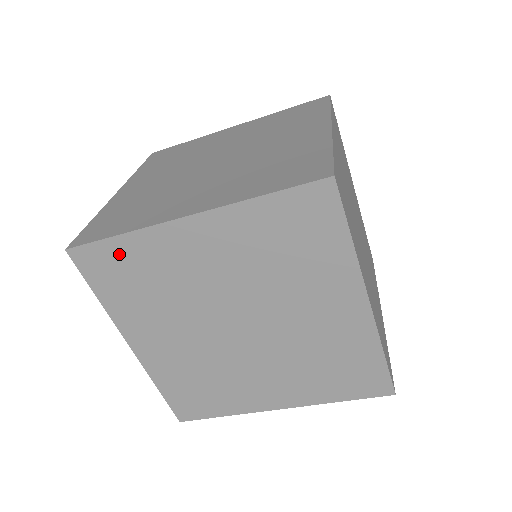
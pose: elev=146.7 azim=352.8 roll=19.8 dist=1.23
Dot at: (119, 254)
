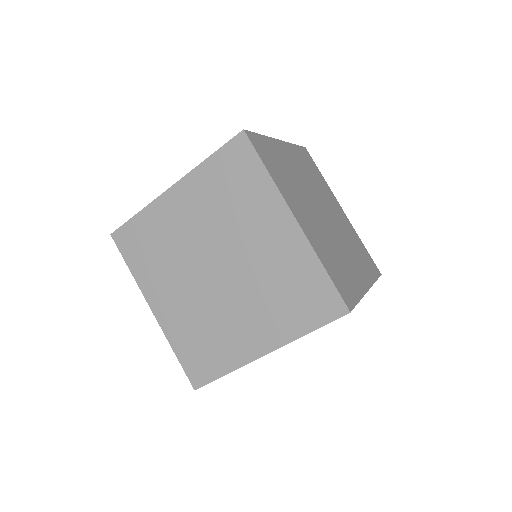
Dot at: occluded
